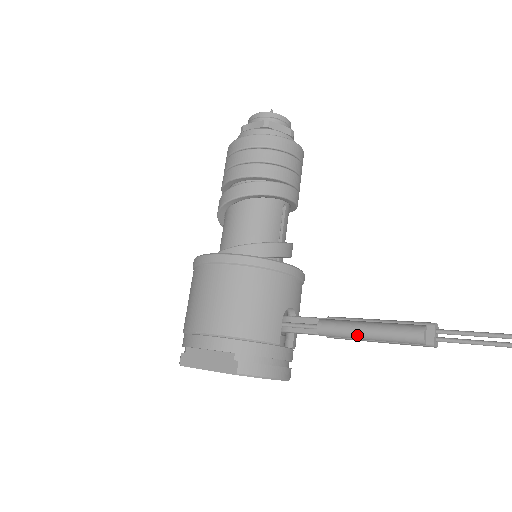
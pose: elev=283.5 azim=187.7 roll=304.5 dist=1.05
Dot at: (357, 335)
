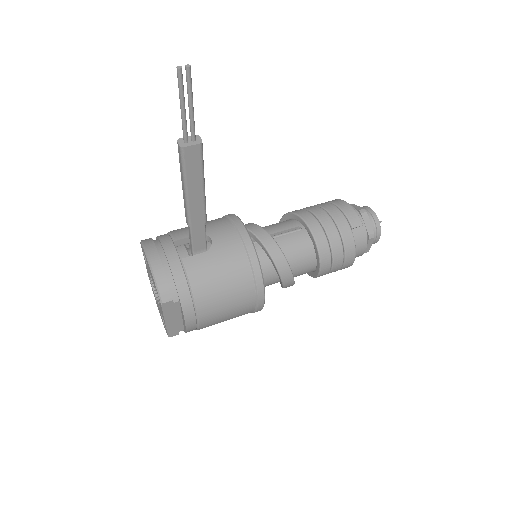
Dot at: occluded
